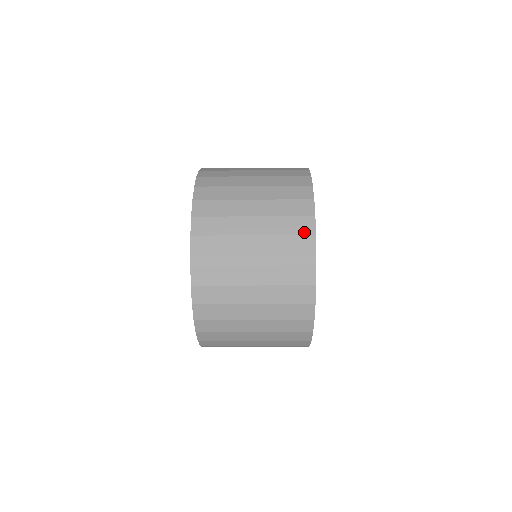
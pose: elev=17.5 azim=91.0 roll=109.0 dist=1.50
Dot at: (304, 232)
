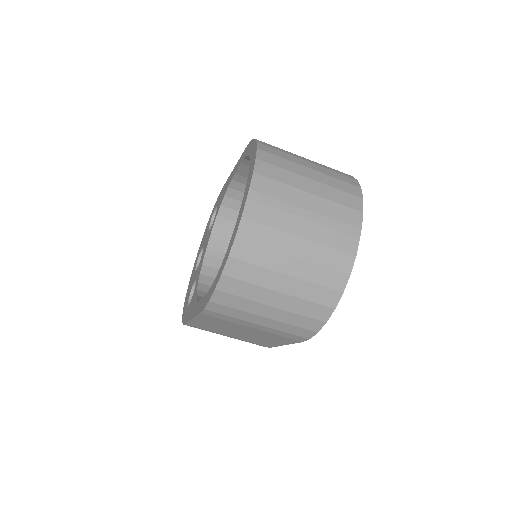
Dot at: (354, 207)
